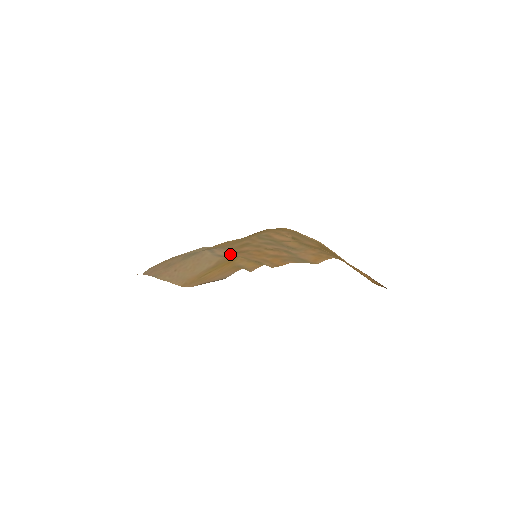
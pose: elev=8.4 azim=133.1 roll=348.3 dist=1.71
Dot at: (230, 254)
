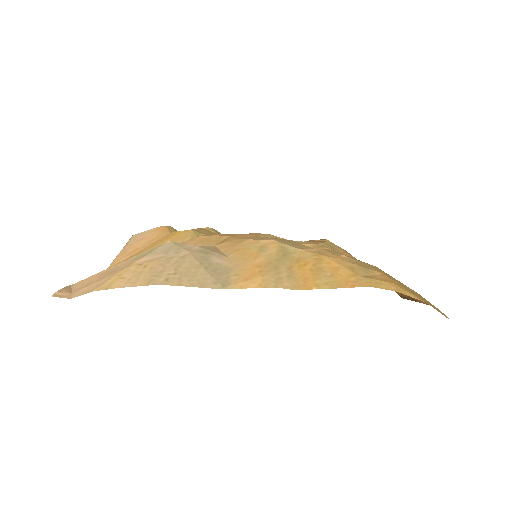
Dot at: (203, 243)
